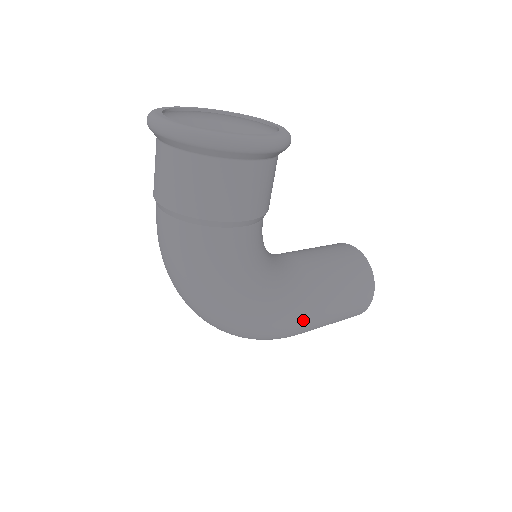
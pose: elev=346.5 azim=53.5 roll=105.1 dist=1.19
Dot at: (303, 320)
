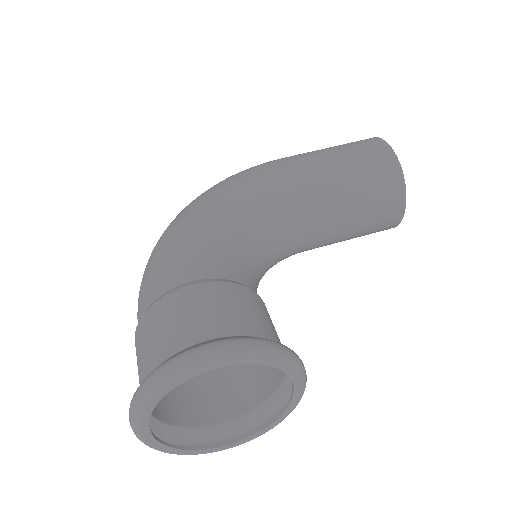
Dot at: occluded
